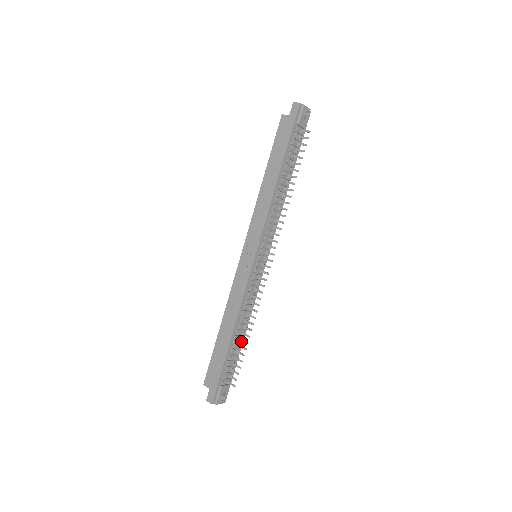
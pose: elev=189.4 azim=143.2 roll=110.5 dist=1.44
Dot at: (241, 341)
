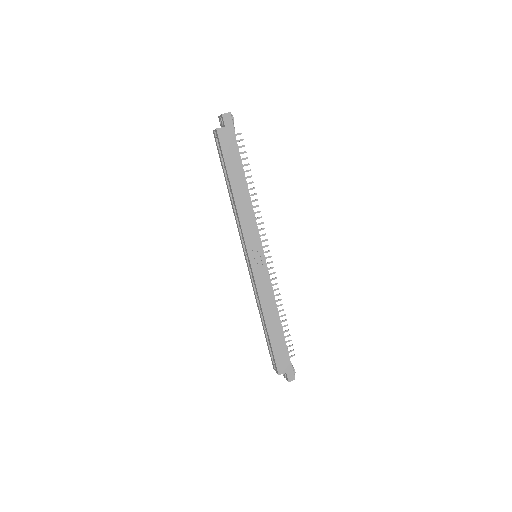
Dot at: occluded
